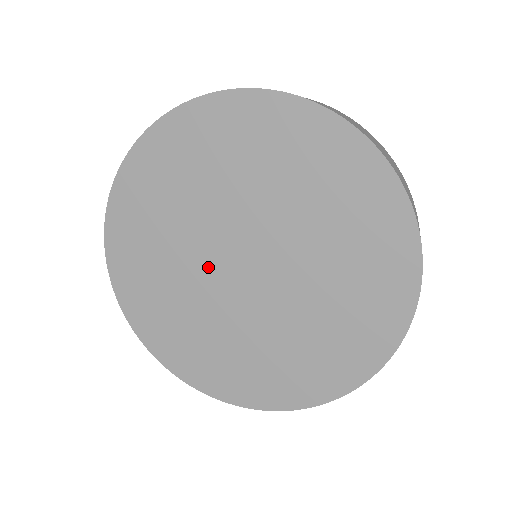
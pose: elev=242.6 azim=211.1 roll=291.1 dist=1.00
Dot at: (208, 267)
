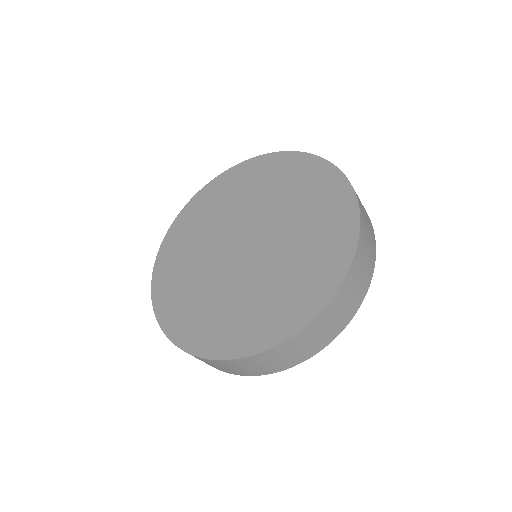
Dot at: (220, 260)
